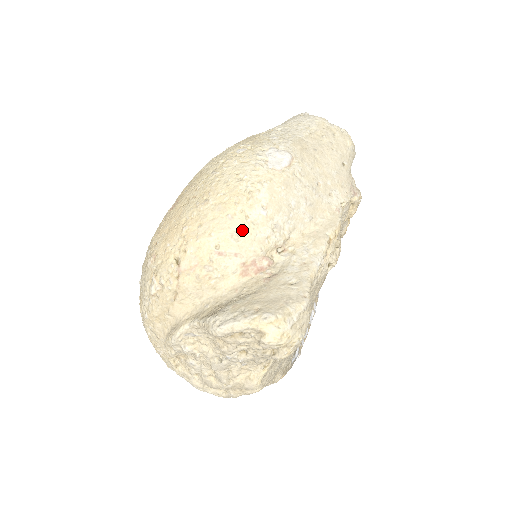
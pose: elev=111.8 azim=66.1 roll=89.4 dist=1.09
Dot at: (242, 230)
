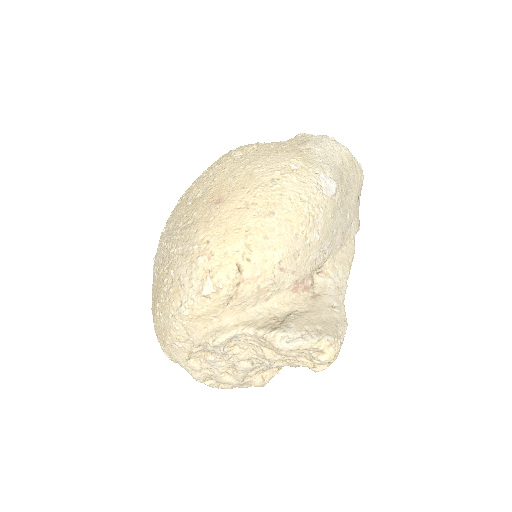
Dot at: (302, 250)
